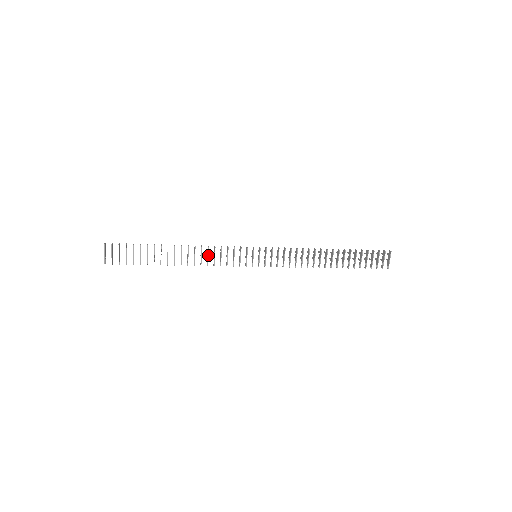
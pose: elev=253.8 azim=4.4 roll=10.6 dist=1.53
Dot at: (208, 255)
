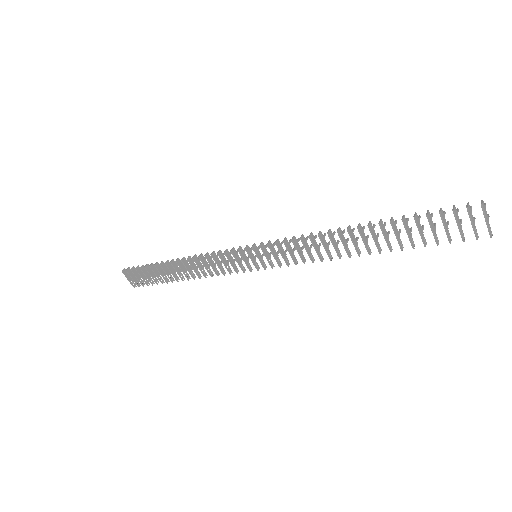
Dot at: (204, 266)
